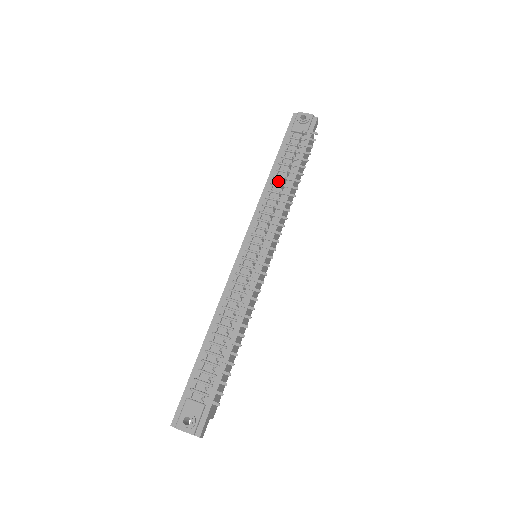
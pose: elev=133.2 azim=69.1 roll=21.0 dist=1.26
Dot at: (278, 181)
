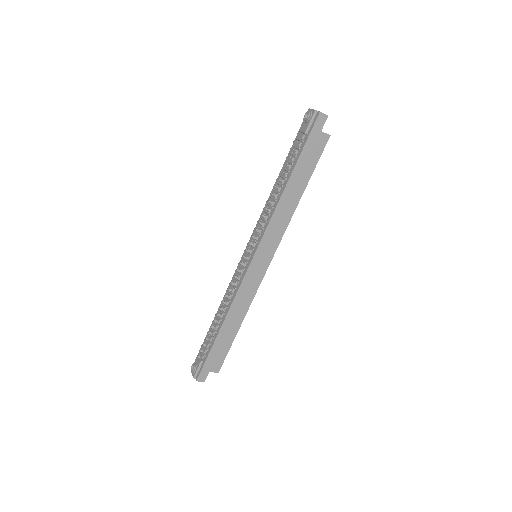
Dot at: occluded
